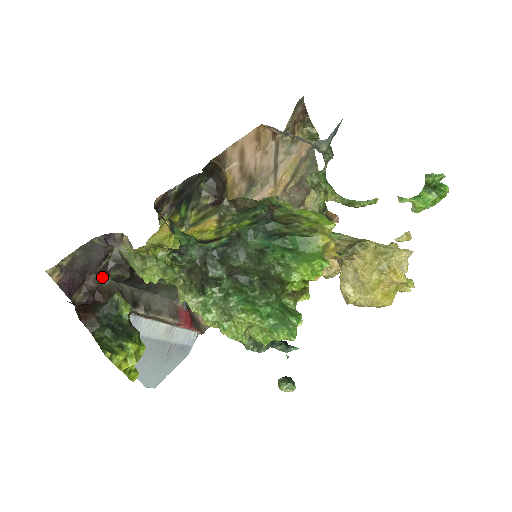
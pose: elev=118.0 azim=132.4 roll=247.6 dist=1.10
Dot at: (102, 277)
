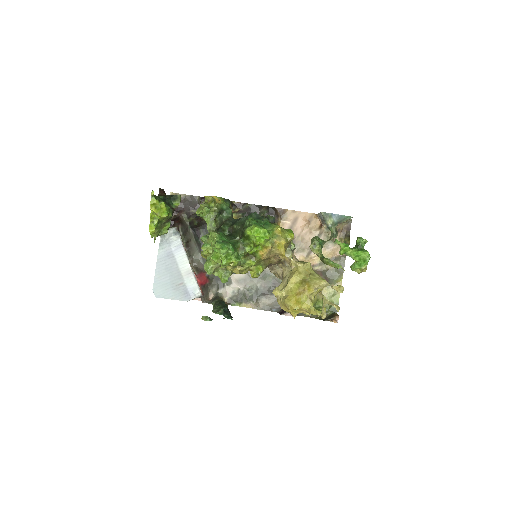
Dot at: (186, 217)
